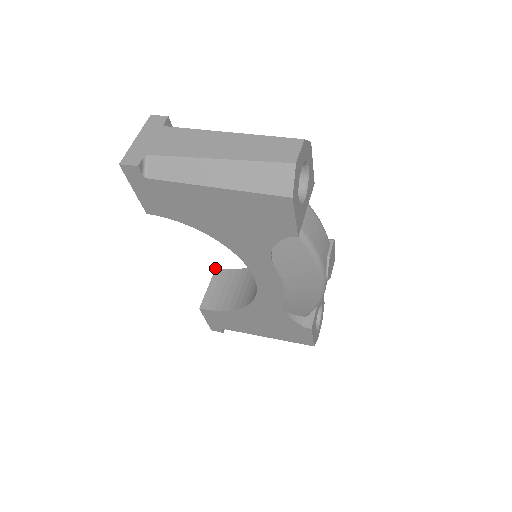
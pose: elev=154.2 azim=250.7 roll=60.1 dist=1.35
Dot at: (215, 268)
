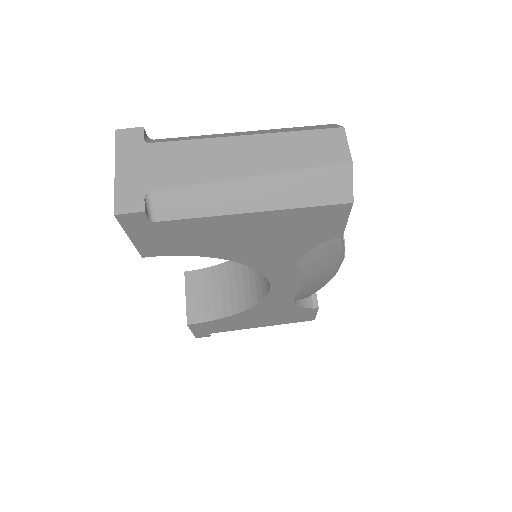
Dot at: (184, 272)
